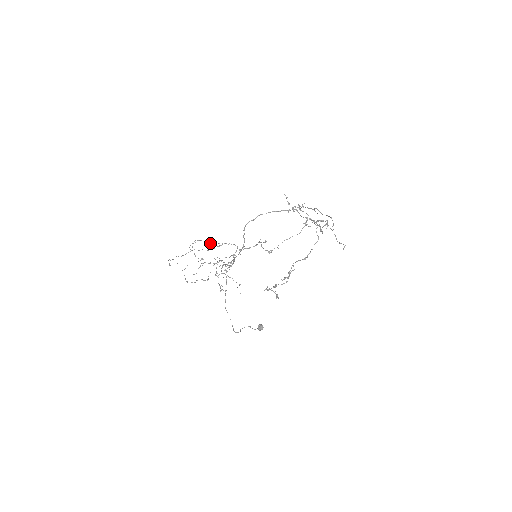
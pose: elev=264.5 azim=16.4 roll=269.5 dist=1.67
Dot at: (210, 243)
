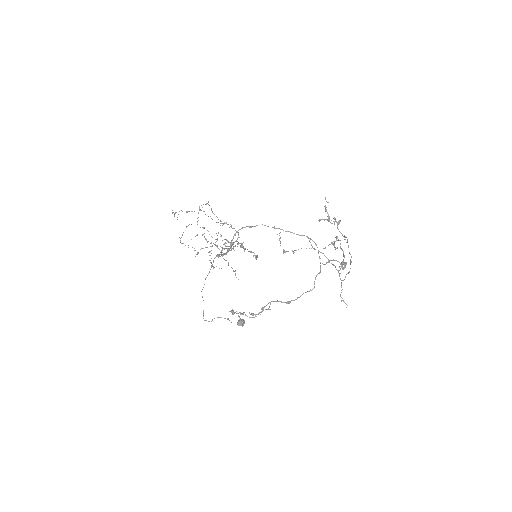
Dot at: (216, 216)
